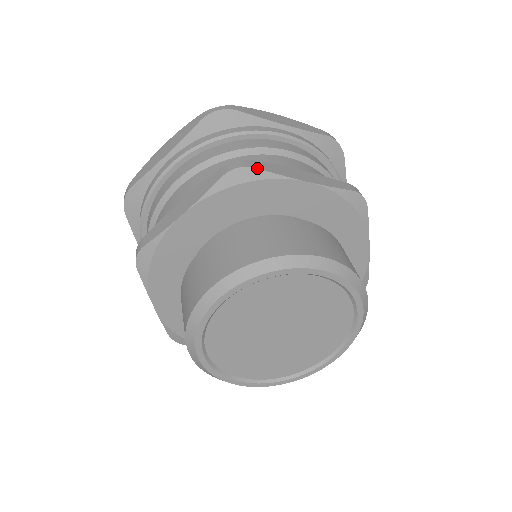
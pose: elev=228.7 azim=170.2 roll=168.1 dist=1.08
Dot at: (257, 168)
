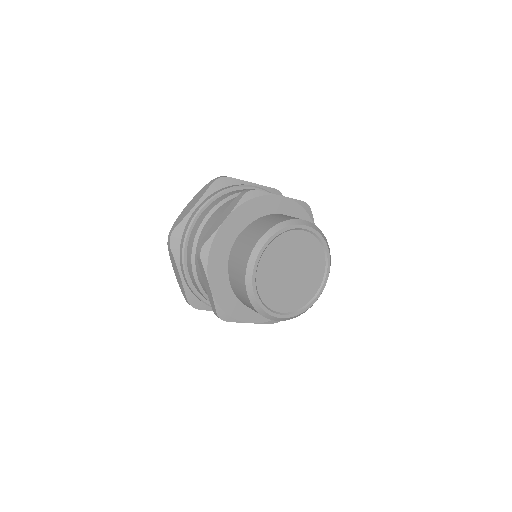
Dot at: (258, 190)
